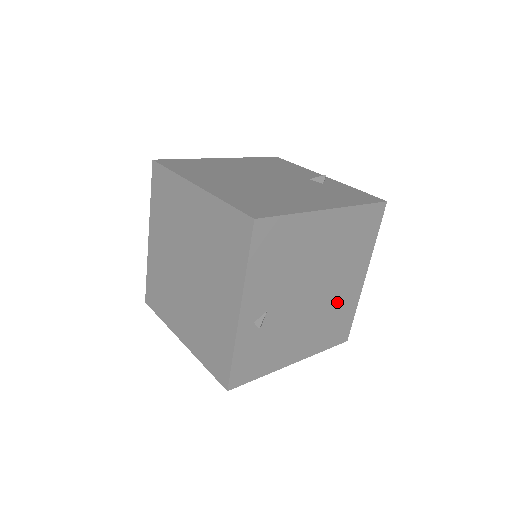
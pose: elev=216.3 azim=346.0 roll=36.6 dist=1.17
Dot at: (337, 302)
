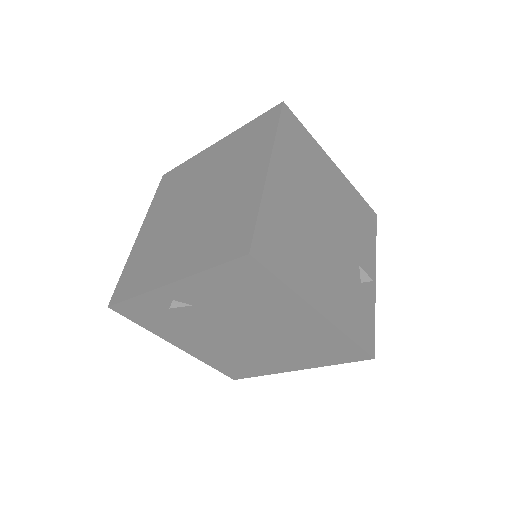
Dot at: (254, 357)
